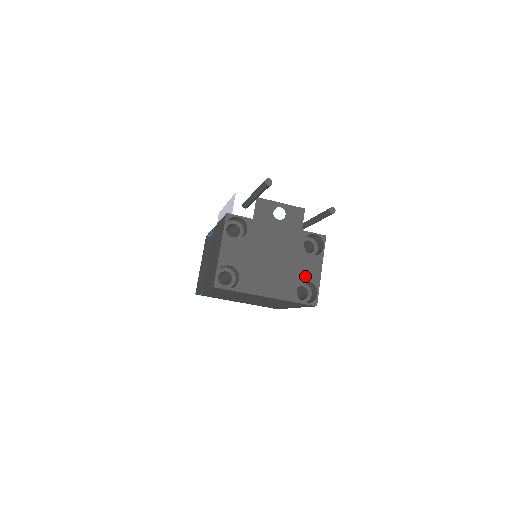
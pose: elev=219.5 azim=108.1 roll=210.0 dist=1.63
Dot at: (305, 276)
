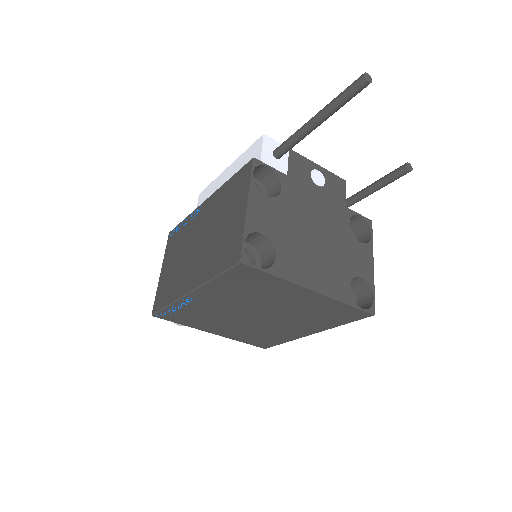
Dot at: (356, 269)
